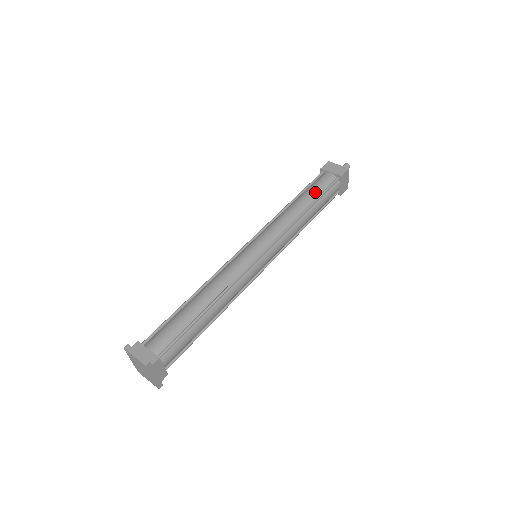
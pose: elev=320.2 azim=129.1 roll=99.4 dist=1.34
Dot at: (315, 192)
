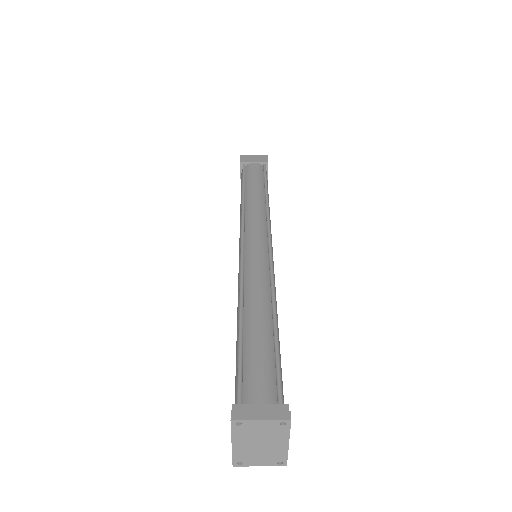
Dot at: (258, 180)
